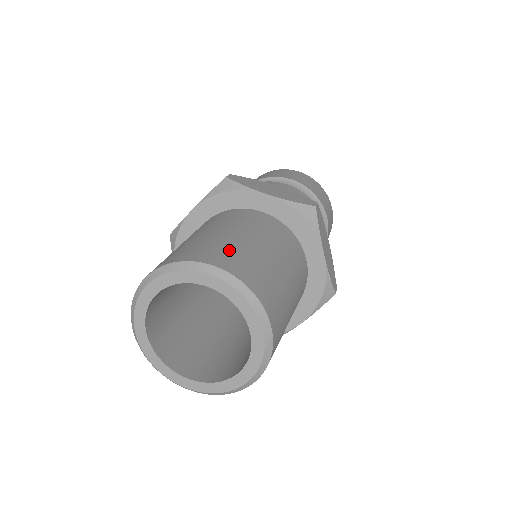
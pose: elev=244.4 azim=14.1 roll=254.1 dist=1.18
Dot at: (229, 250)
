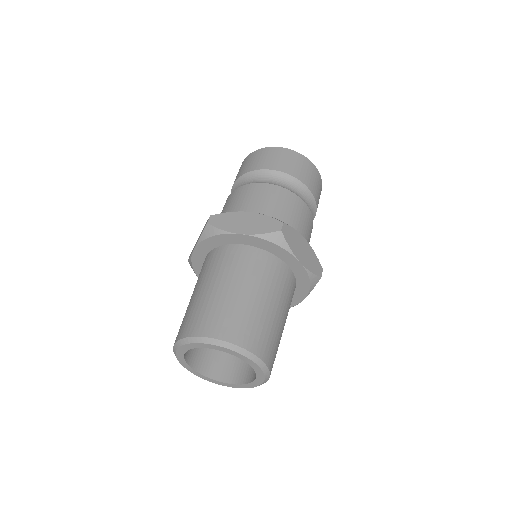
Dot at: (268, 335)
